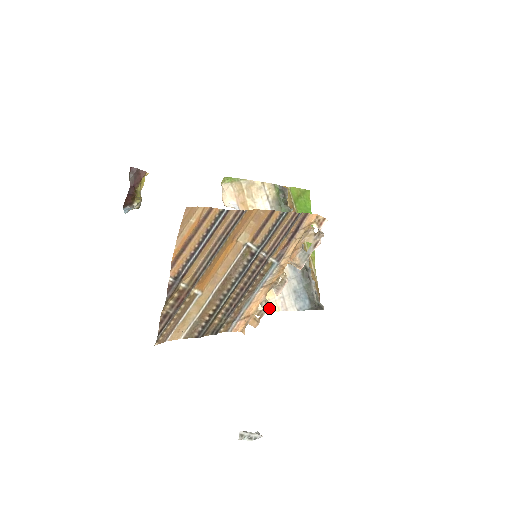
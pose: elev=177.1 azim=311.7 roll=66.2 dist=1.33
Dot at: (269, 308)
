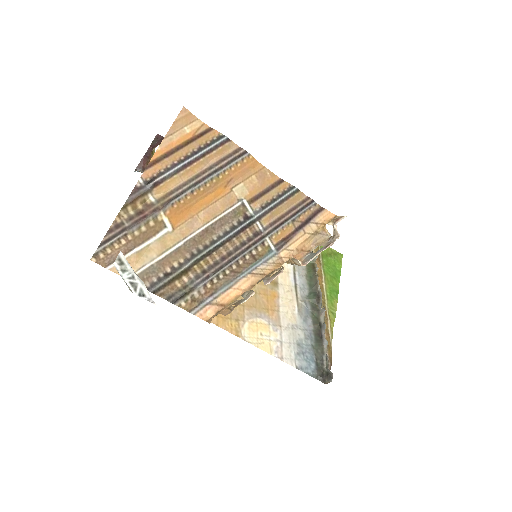
Dot at: (258, 344)
